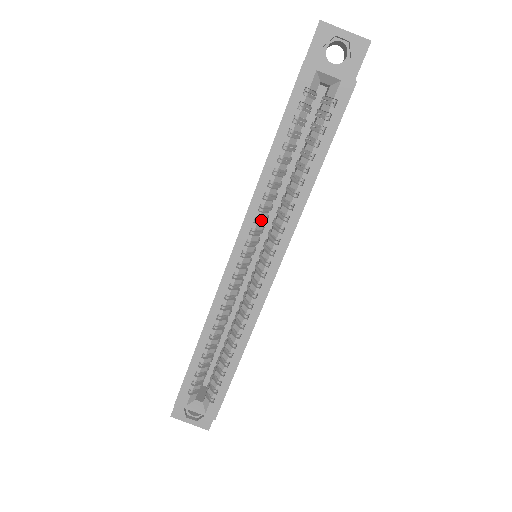
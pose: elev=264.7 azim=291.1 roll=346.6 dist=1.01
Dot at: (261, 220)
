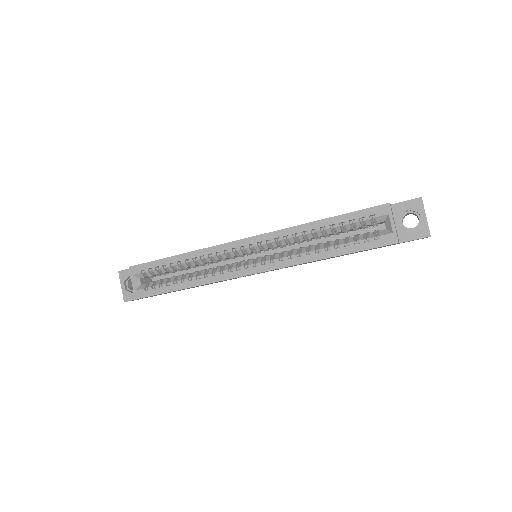
Dot at: (279, 243)
